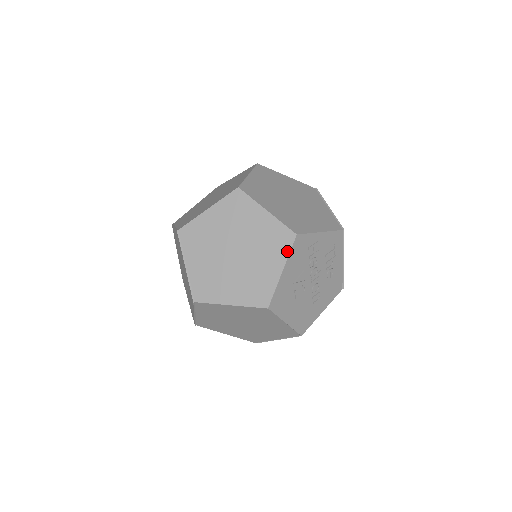
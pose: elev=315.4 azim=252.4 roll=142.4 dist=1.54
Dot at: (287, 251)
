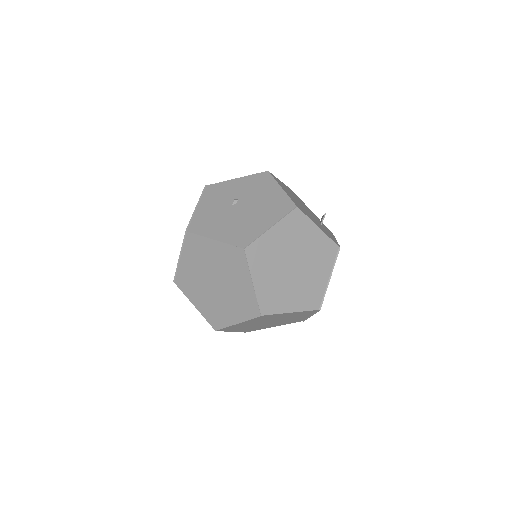
Dot at: occluded
